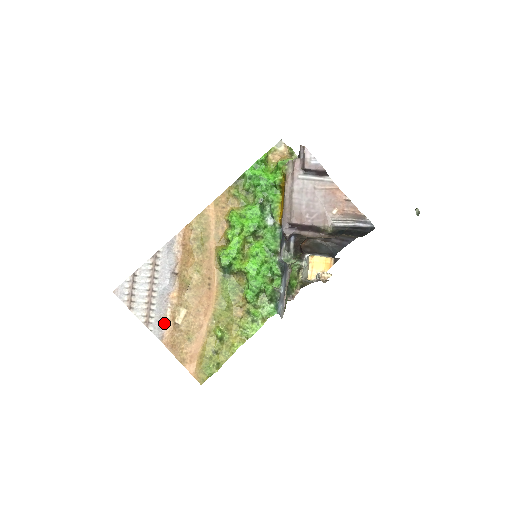
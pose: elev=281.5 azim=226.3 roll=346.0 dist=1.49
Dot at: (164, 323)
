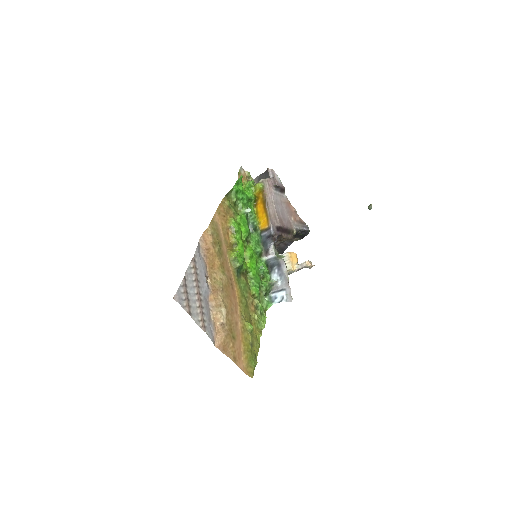
Dot at: (212, 326)
